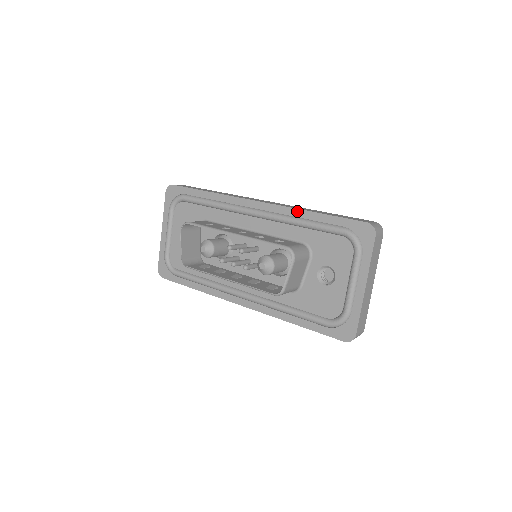
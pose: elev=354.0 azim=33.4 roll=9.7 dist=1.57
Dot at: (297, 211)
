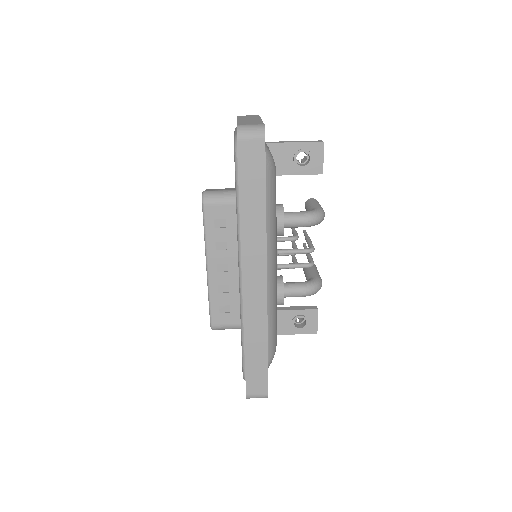
Dot at: occluded
